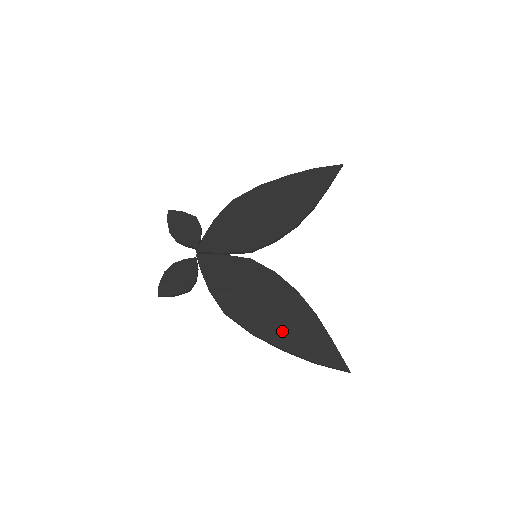
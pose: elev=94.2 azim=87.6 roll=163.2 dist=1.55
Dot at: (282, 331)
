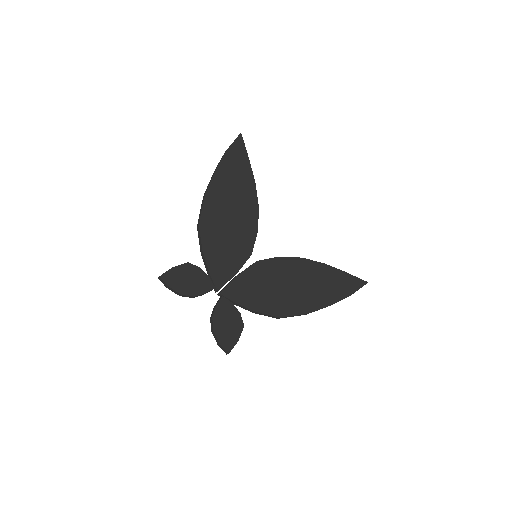
Dot at: (320, 294)
